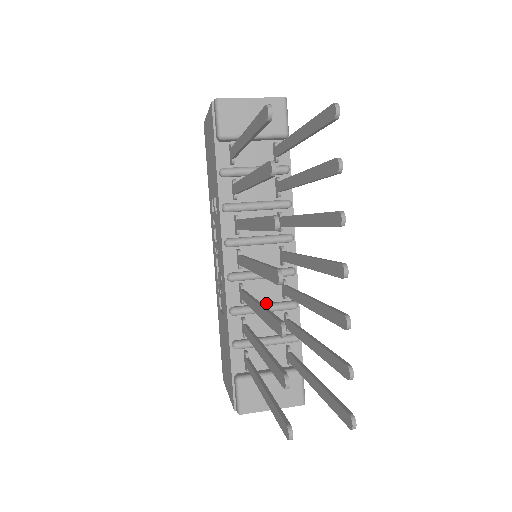
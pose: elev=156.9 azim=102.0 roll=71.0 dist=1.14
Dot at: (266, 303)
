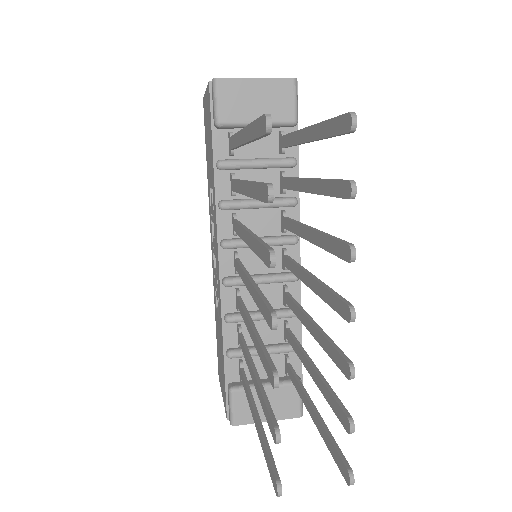
Dot at: occluded
